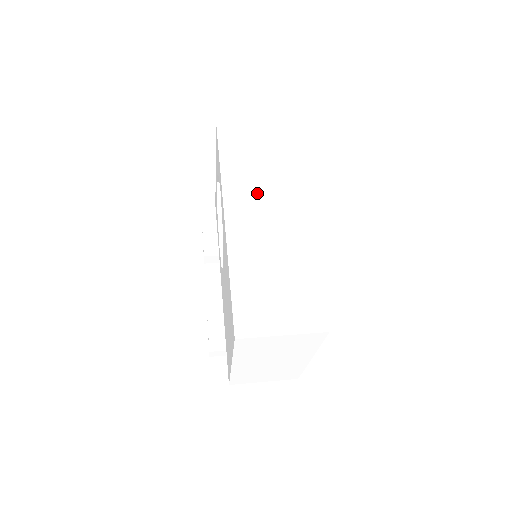
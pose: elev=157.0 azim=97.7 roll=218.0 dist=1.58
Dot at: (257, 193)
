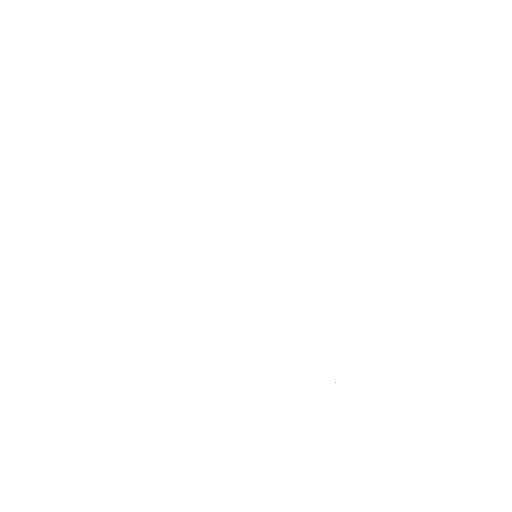
Dot at: (245, 147)
